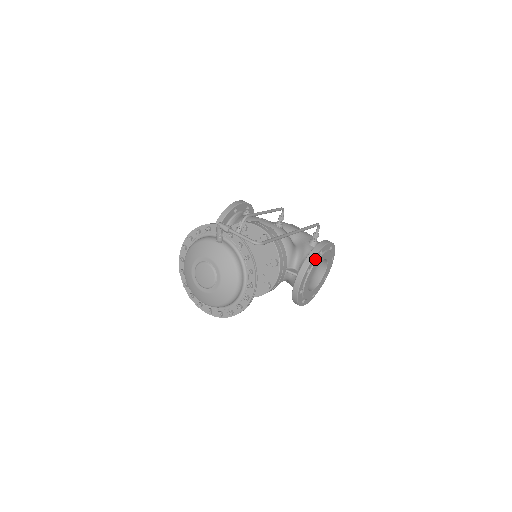
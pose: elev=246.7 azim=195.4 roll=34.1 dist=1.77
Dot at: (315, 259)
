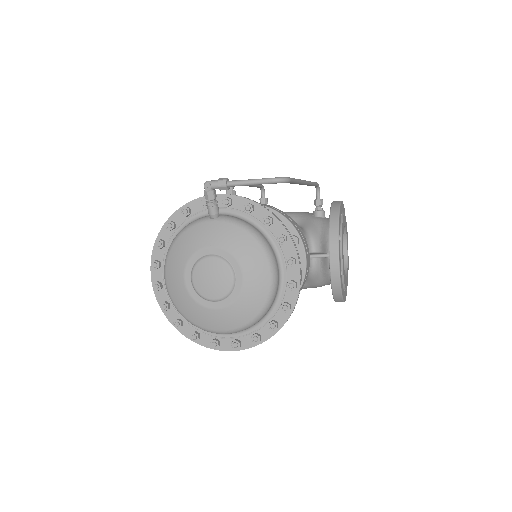
Dot at: occluded
